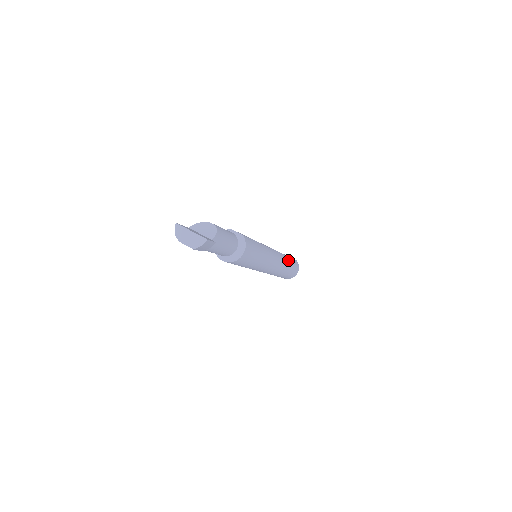
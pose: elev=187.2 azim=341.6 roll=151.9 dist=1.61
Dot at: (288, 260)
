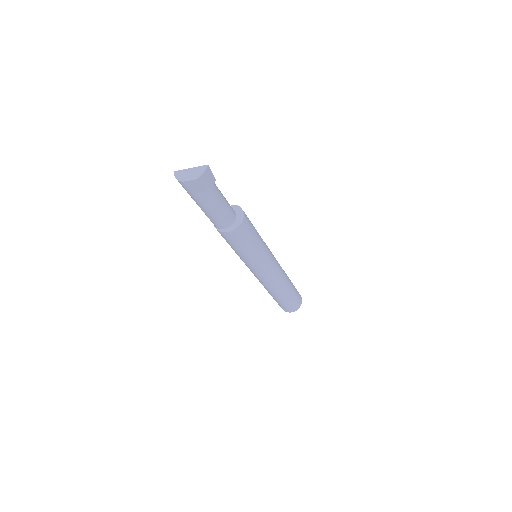
Dot at: occluded
